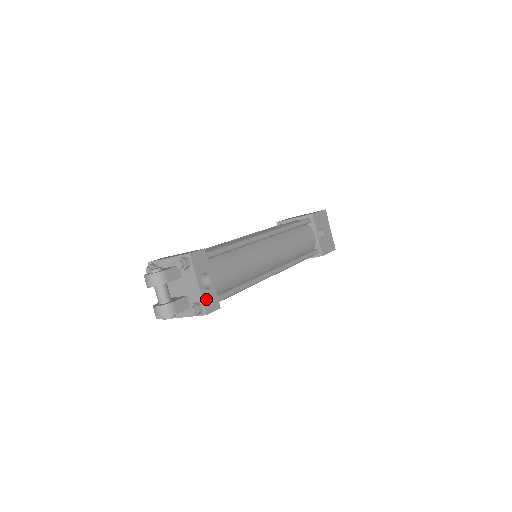
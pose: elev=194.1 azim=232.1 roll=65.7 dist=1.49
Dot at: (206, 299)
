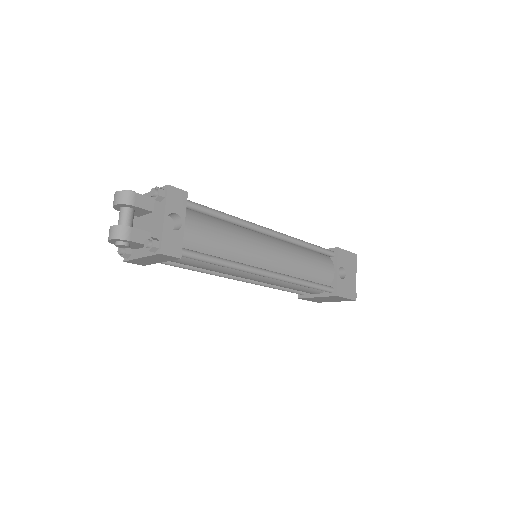
Dot at: (167, 238)
